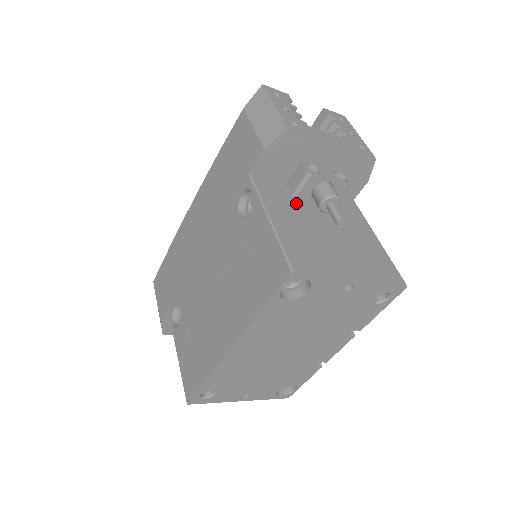
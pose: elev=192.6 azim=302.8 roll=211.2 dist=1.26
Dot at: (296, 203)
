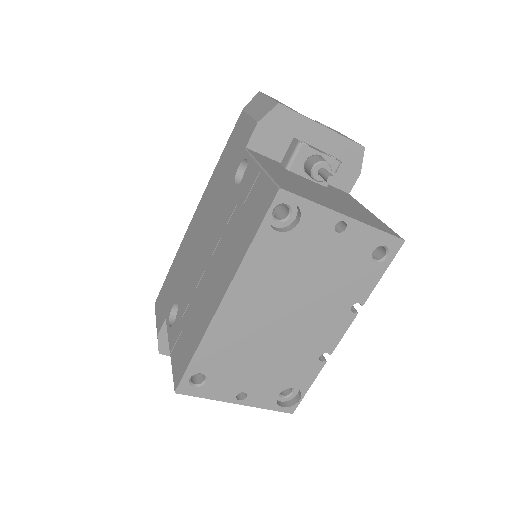
Dot at: (289, 172)
